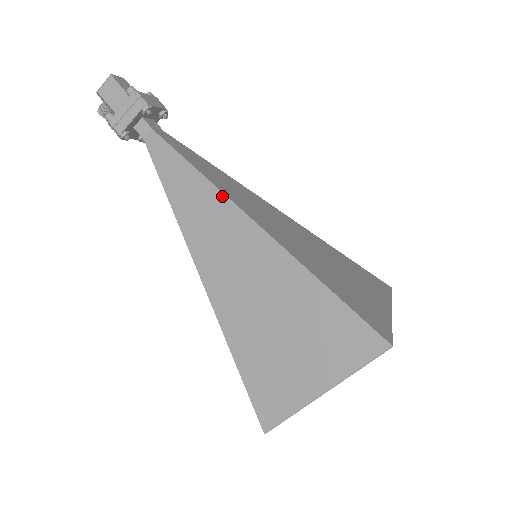
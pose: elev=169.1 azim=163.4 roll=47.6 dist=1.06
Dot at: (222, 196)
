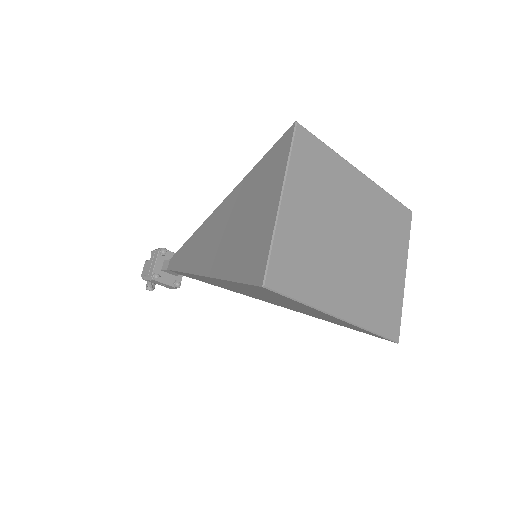
Dot at: (201, 227)
